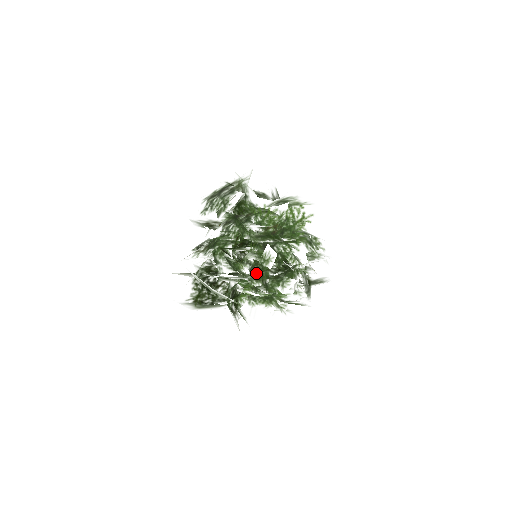
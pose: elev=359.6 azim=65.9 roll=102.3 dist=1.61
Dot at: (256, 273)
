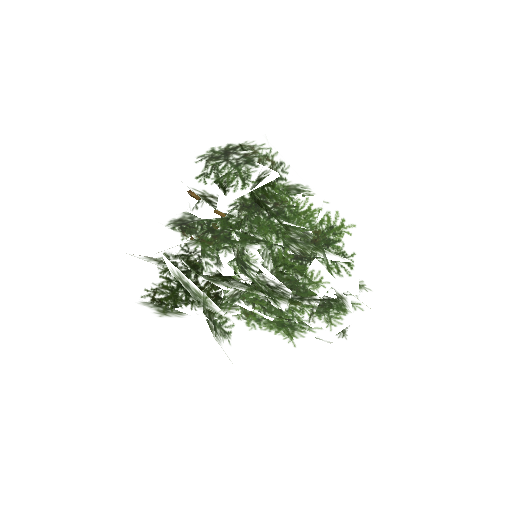
Dot at: (292, 296)
